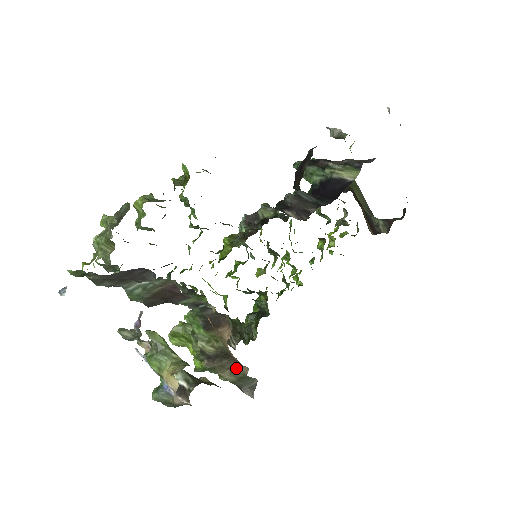
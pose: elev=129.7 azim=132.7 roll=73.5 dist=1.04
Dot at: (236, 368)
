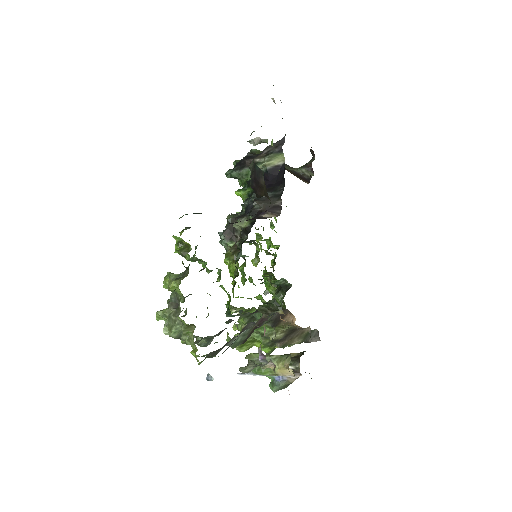
Dot at: (301, 333)
